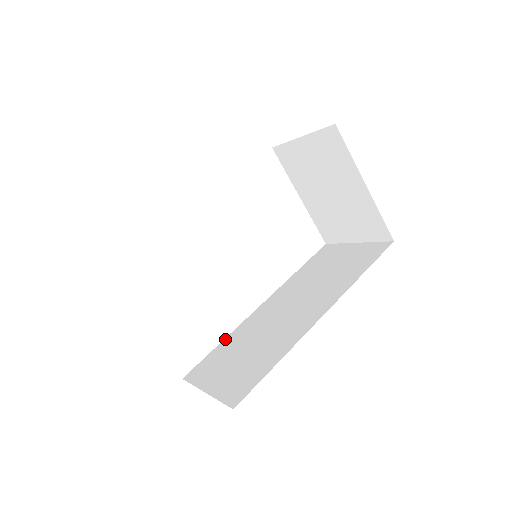
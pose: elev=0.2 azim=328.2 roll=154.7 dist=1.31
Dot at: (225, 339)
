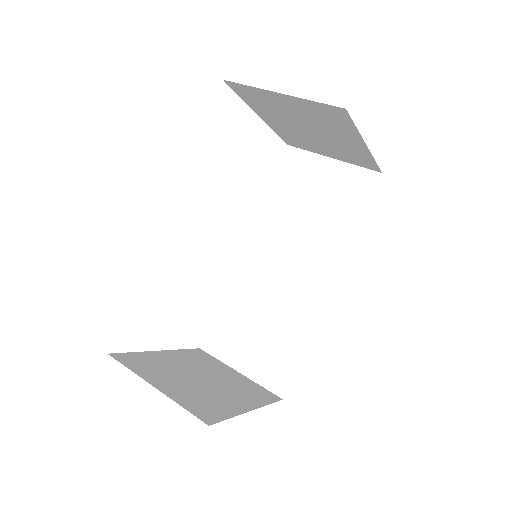
Dot at: (223, 298)
